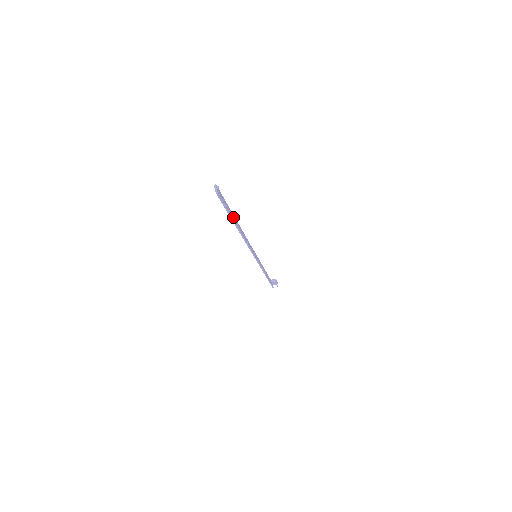
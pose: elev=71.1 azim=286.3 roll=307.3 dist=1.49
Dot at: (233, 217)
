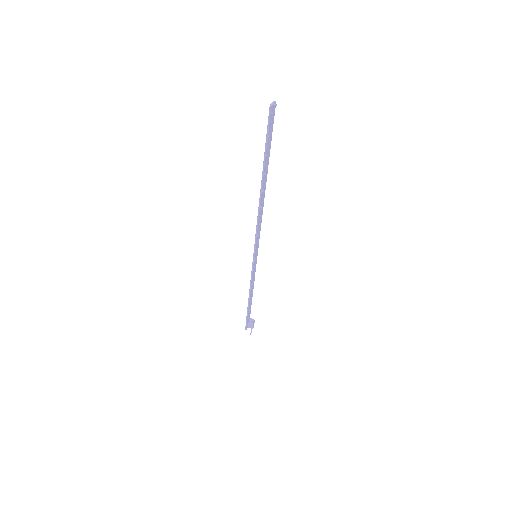
Dot at: (266, 165)
